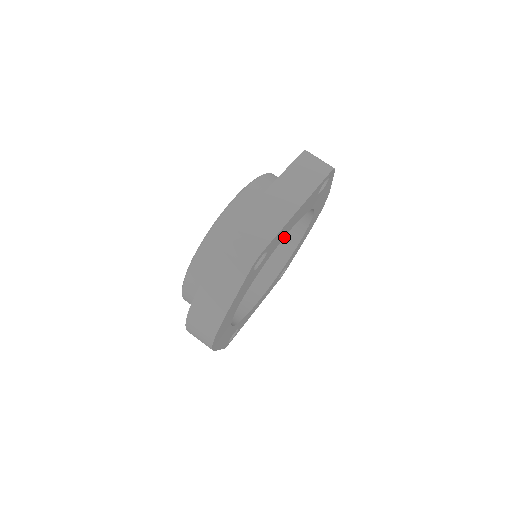
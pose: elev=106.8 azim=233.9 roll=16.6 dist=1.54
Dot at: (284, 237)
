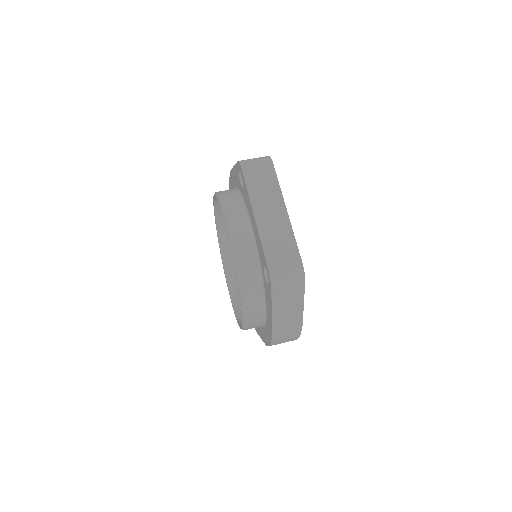
Dot at: occluded
